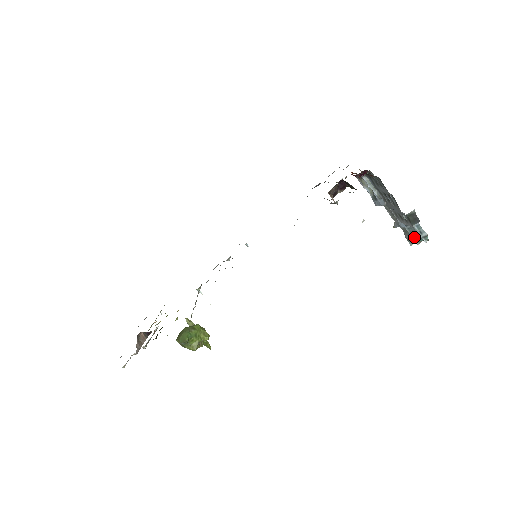
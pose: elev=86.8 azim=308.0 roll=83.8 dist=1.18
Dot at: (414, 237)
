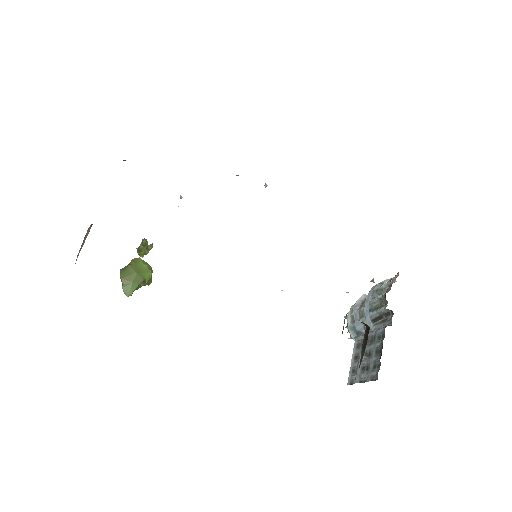
Dot at: (350, 330)
